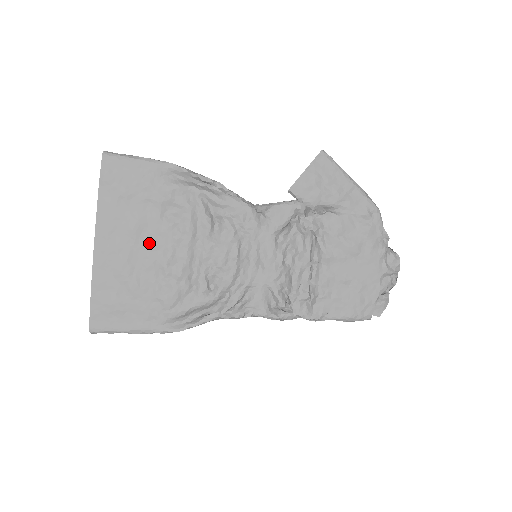
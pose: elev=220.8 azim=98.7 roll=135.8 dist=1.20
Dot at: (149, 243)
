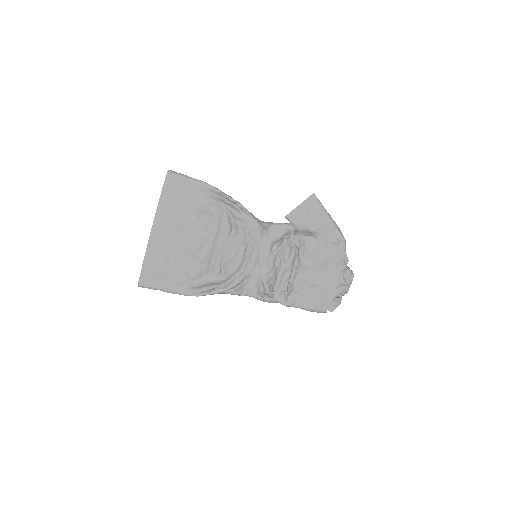
Dot at: (187, 235)
